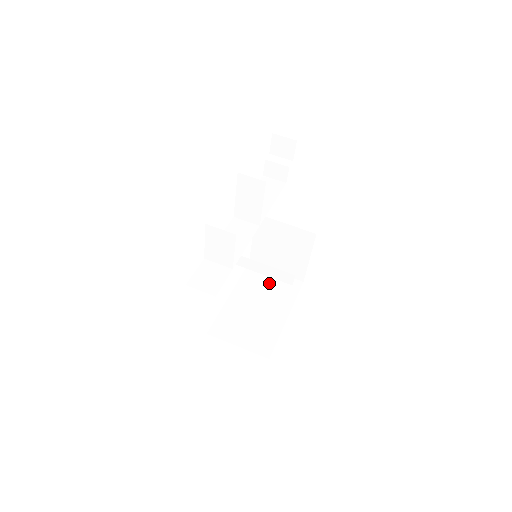
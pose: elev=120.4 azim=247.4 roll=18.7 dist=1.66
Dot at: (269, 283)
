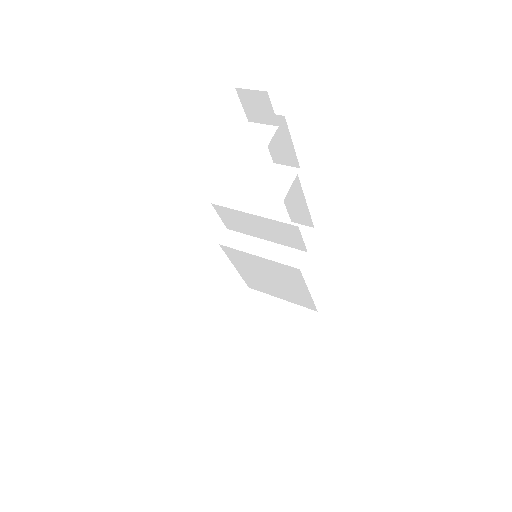
Dot at: occluded
